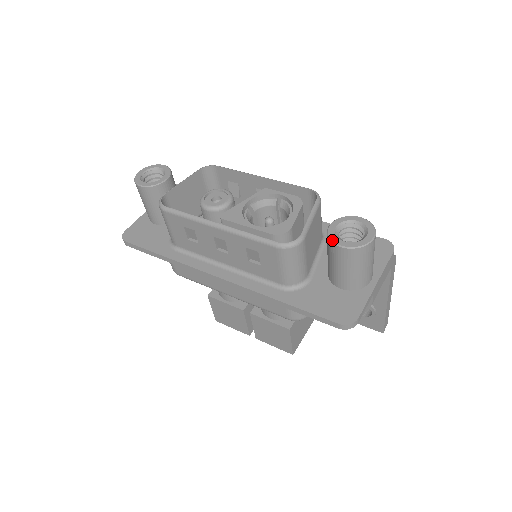
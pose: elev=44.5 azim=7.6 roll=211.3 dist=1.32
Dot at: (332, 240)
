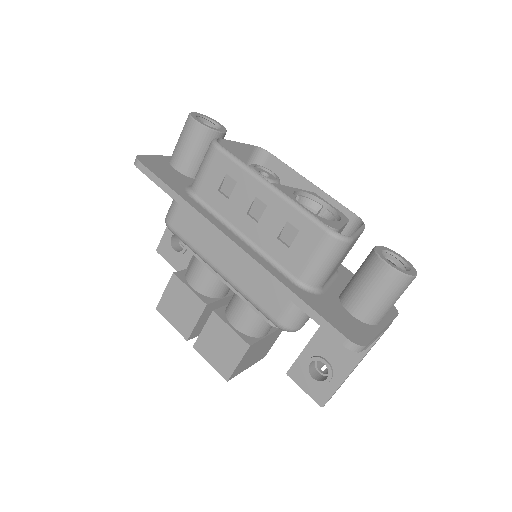
Dot at: (380, 256)
